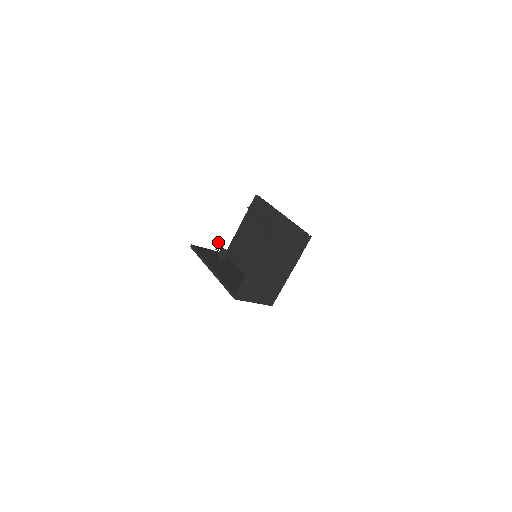
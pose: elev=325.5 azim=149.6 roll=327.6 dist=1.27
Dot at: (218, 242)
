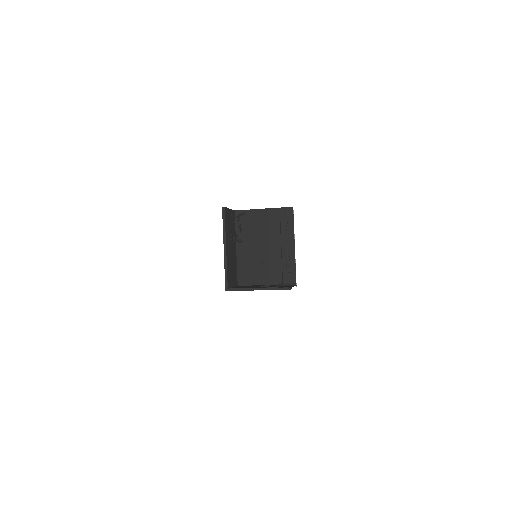
Dot at: (241, 214)
